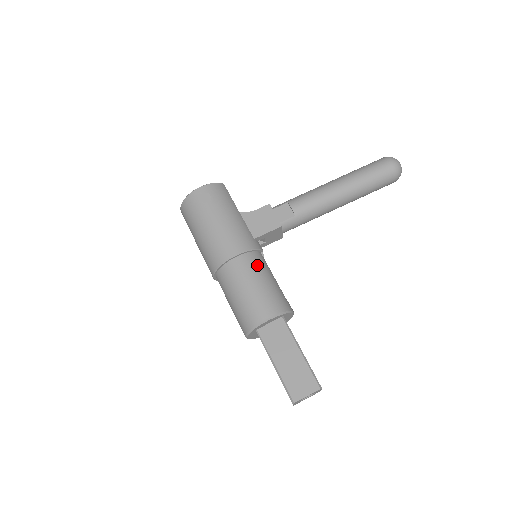
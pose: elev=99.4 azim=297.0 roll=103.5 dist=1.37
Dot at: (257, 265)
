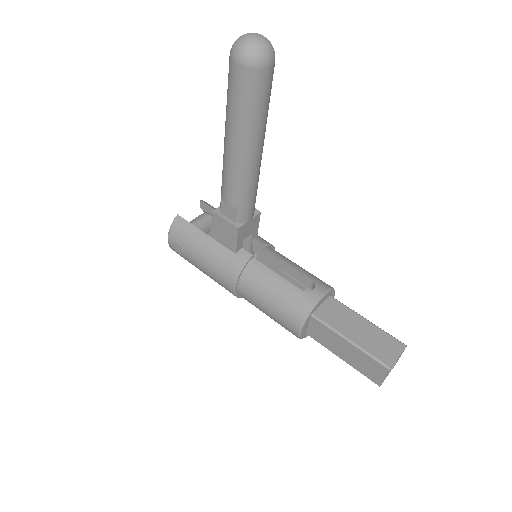
Dot at: (255, 284)
